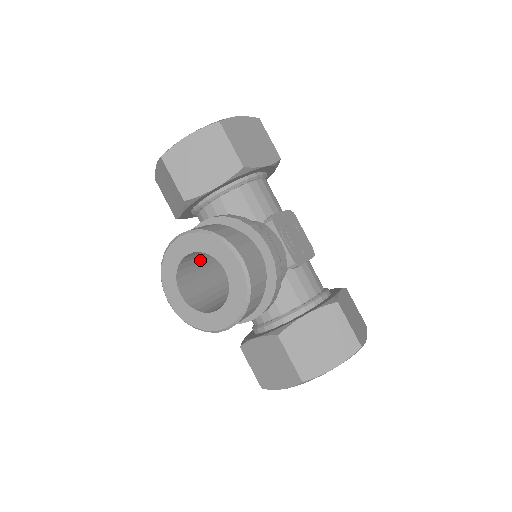
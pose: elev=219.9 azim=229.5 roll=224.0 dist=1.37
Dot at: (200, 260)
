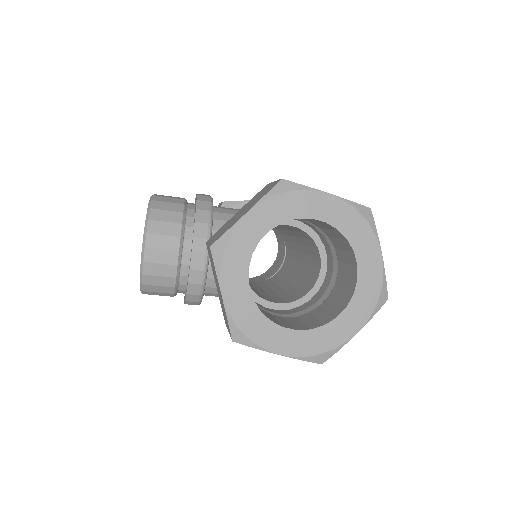
Dot at: occluded
